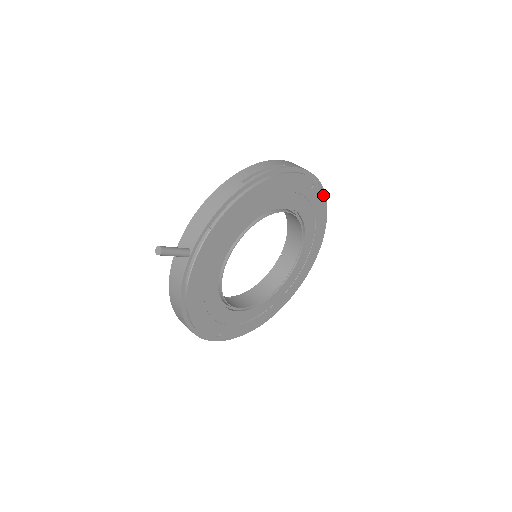
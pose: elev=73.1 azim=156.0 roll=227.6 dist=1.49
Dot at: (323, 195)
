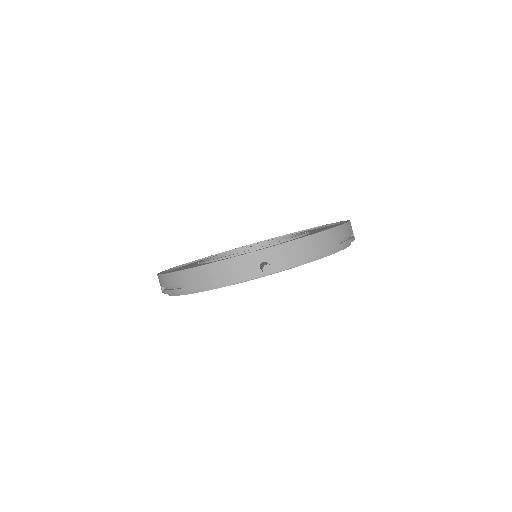
Dot at: occluded
